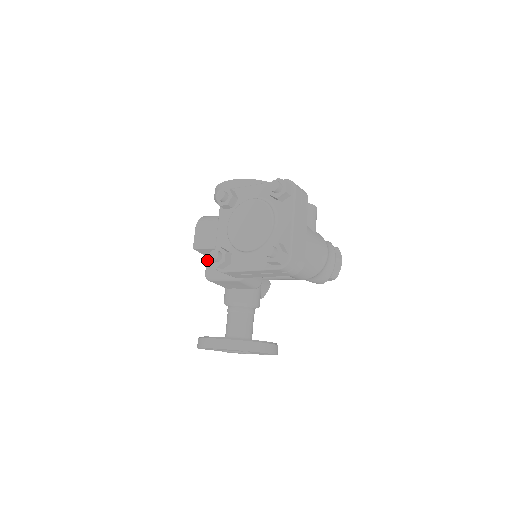
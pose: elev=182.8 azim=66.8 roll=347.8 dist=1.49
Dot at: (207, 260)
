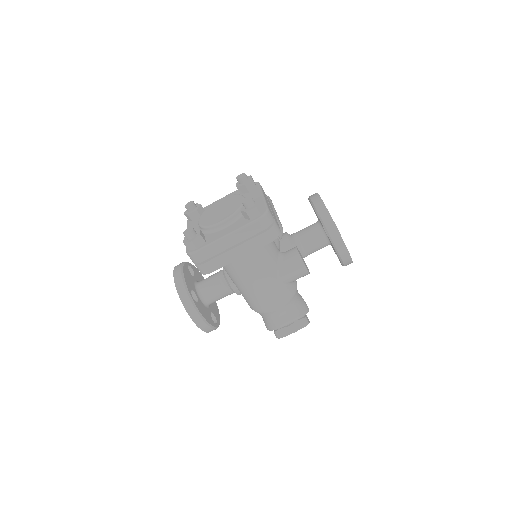
Dot at: occluded
